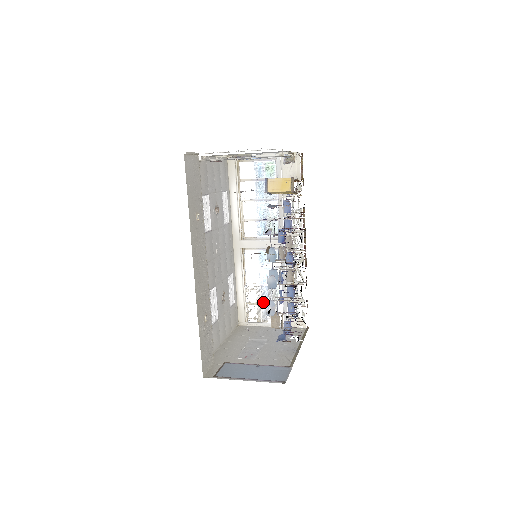
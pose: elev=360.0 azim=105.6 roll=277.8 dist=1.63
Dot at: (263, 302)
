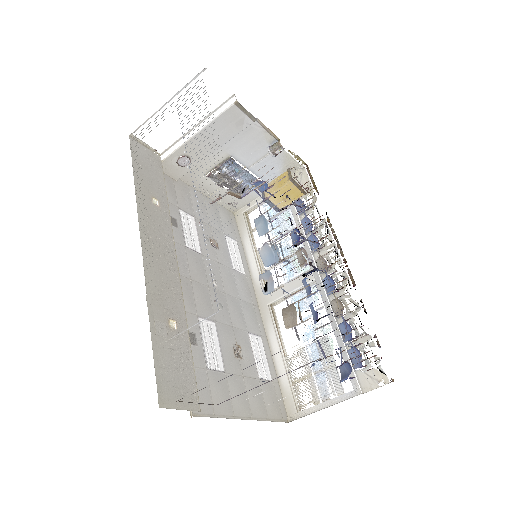
Dot at: (315, 370)
